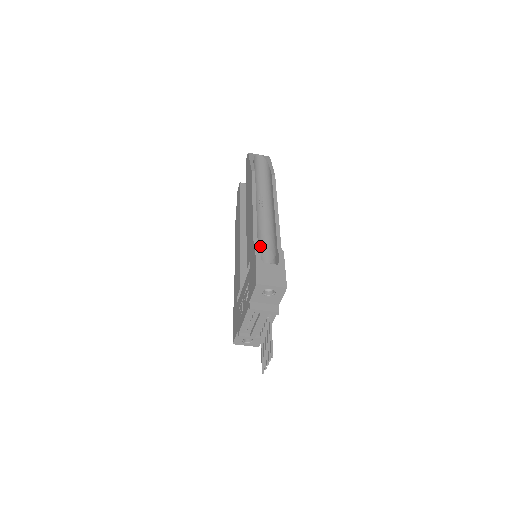
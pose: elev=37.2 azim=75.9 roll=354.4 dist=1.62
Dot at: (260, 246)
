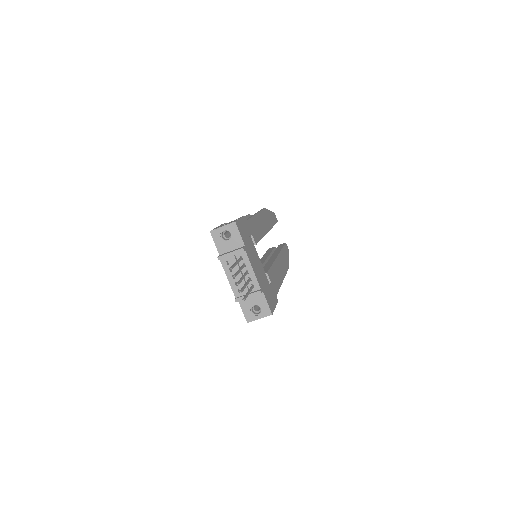
Dot at: occluded
